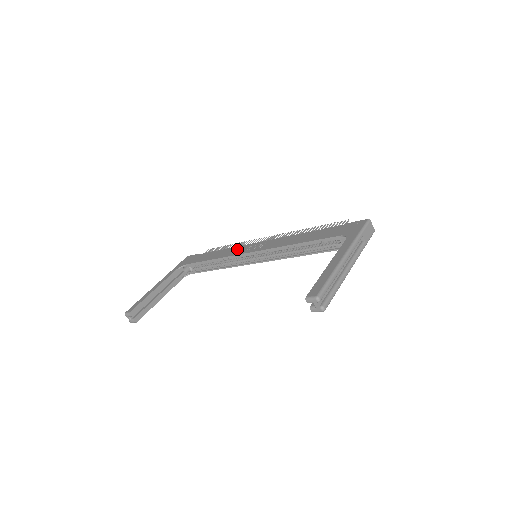
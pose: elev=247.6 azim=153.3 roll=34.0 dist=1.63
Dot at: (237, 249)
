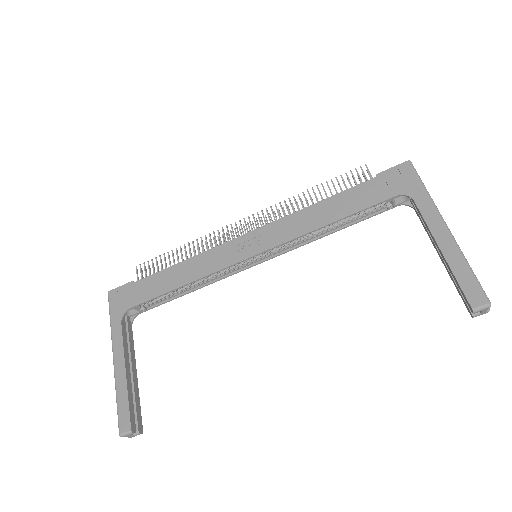
Dot at: (213, 256)
